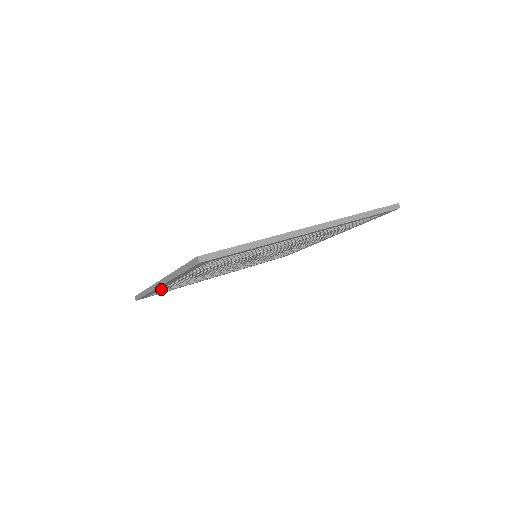
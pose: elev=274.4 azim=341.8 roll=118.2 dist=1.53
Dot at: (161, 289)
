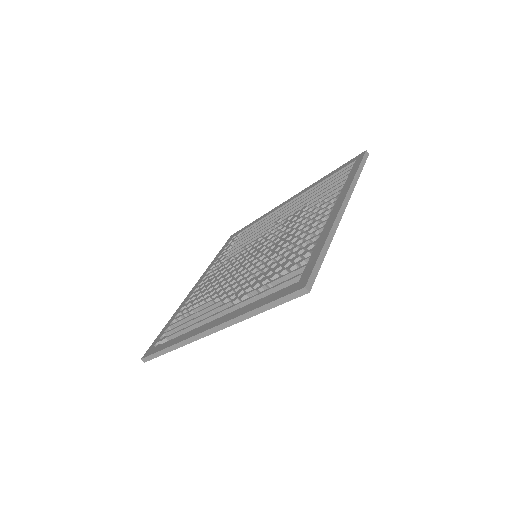
Dot at: occluded
